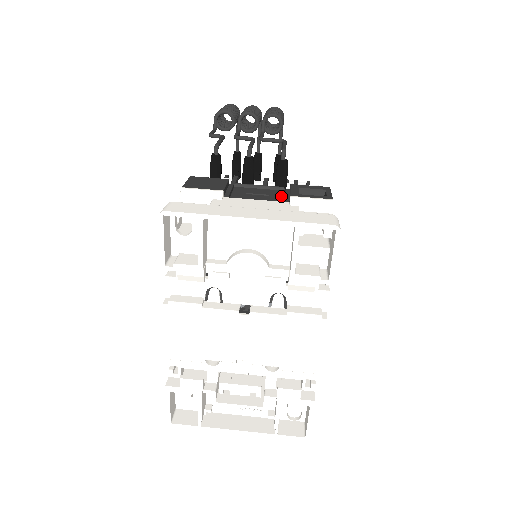
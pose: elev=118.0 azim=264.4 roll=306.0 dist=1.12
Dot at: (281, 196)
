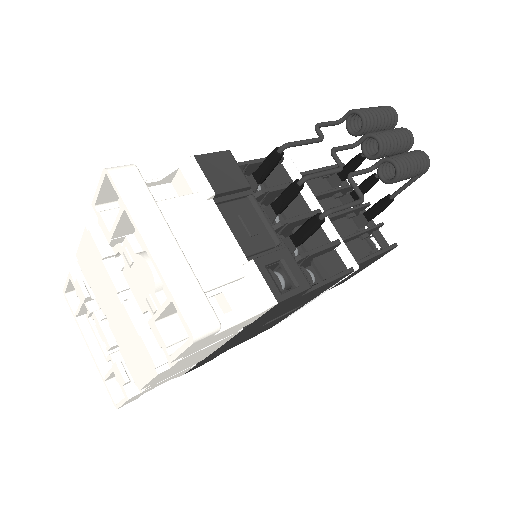
Dot at: (259, 248)
